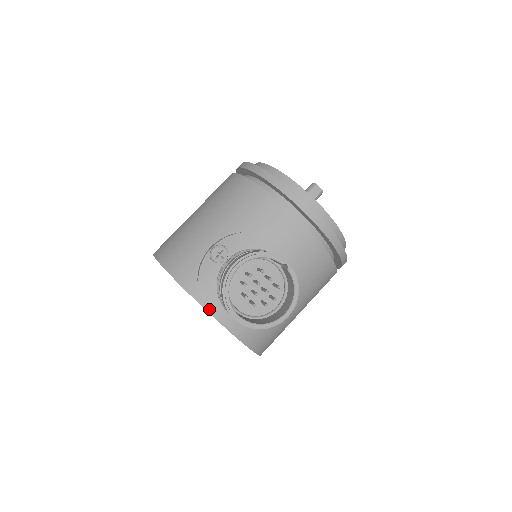
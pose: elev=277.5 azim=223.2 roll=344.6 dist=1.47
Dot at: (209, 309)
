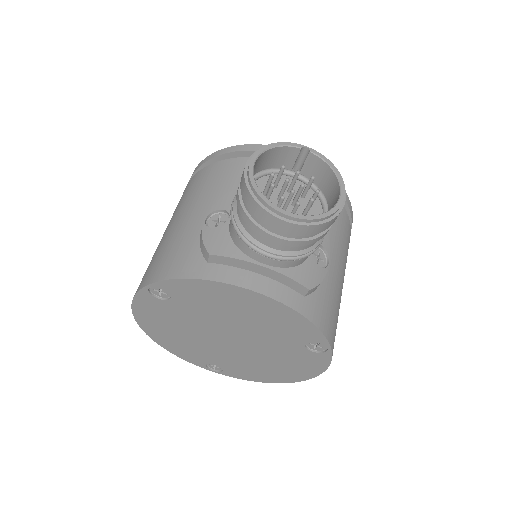
Dot at: (240, 283)
